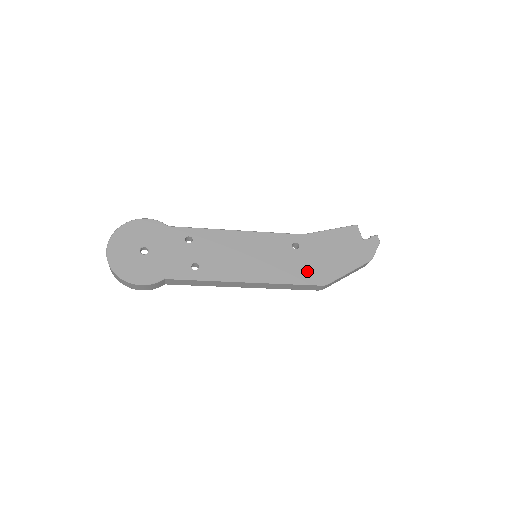
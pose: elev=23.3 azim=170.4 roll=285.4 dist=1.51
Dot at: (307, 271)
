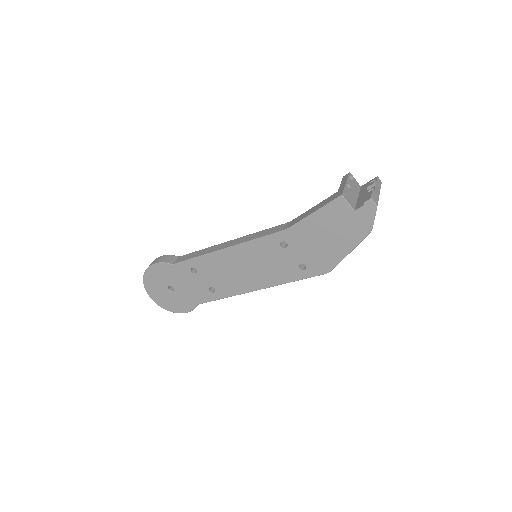
Dot at: occluded
